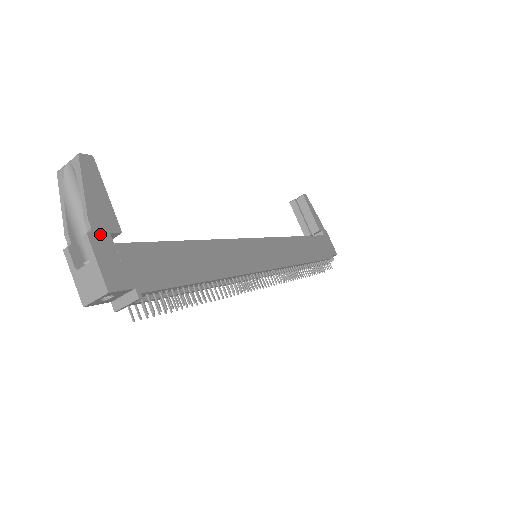
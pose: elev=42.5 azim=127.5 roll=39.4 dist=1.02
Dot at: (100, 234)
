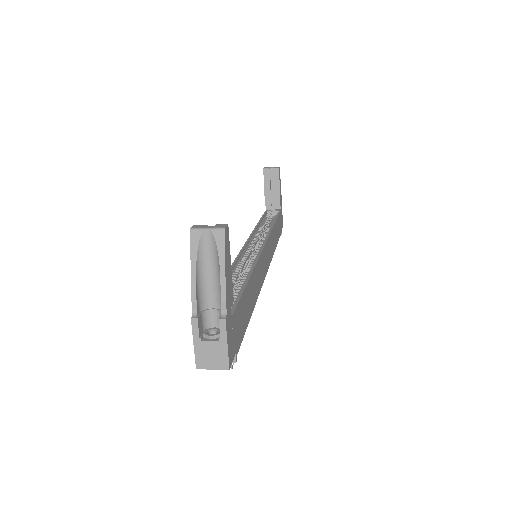
Dot at: (228, 313)
